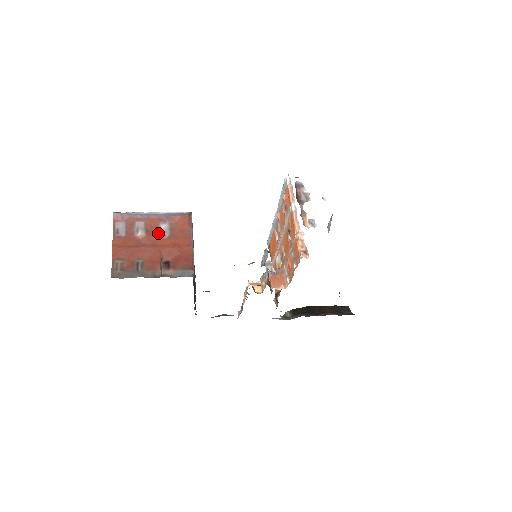
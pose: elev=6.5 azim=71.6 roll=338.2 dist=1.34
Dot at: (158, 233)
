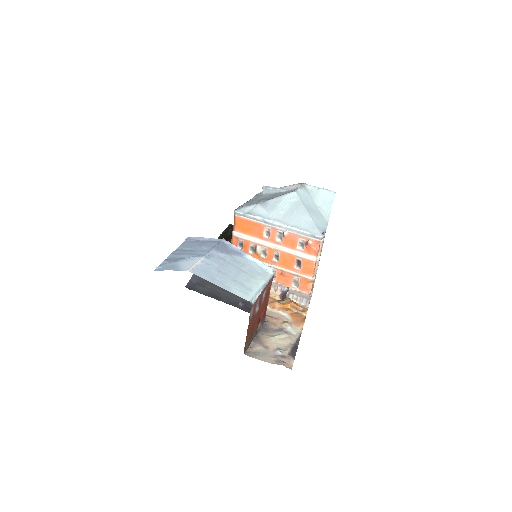
Dot at: (262, 301)
